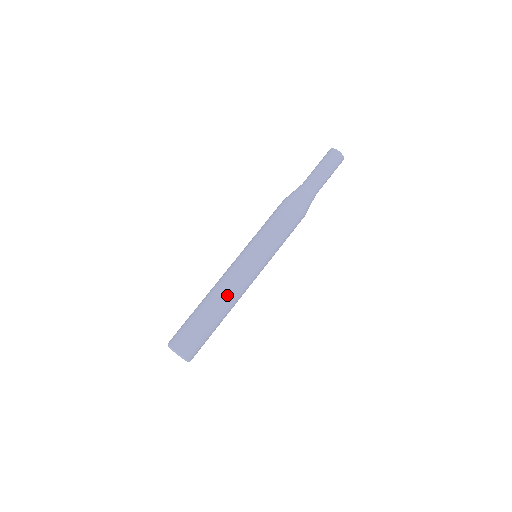
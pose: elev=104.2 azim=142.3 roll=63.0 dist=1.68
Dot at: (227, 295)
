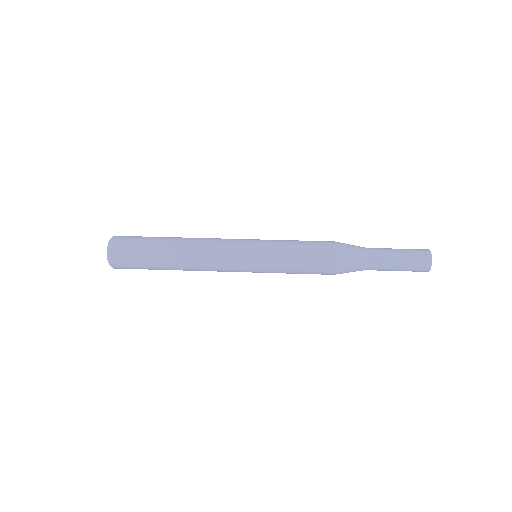
Dot at: (196, 238)
